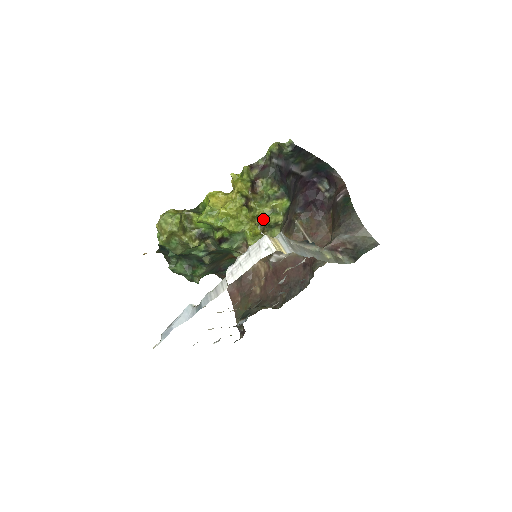
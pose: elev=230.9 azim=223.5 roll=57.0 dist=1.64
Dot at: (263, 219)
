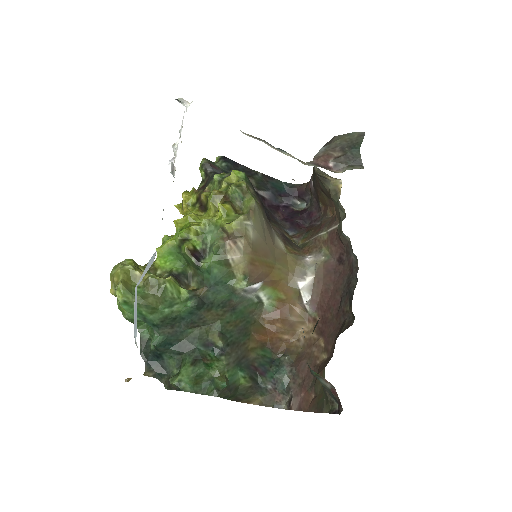
Dot at: (224, 195)
